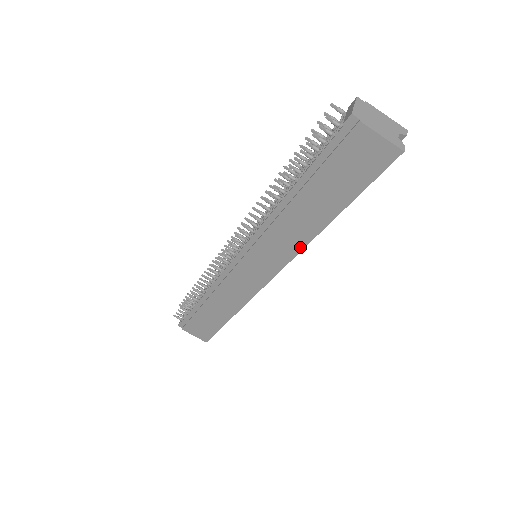
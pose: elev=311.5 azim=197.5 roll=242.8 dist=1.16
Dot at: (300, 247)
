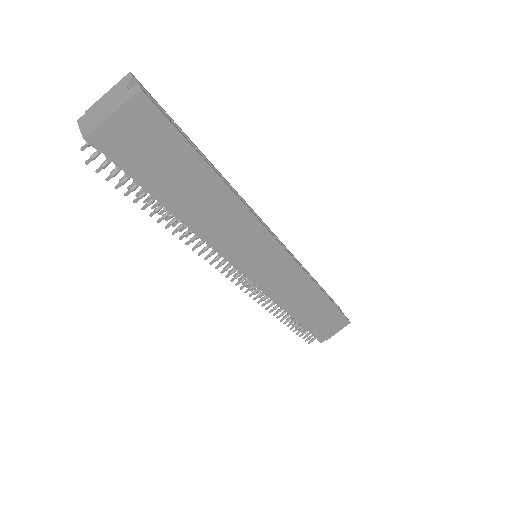
Dot at: (249, 216)
